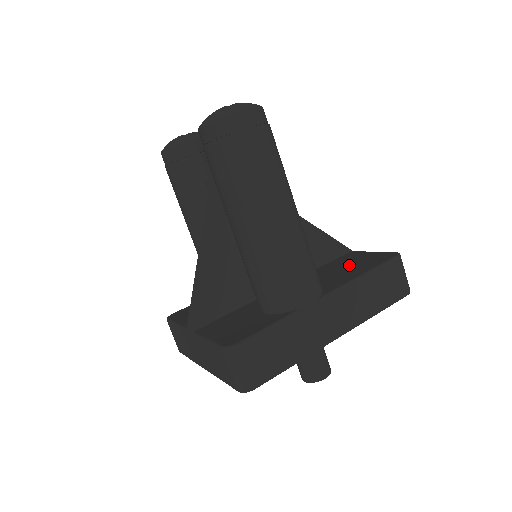
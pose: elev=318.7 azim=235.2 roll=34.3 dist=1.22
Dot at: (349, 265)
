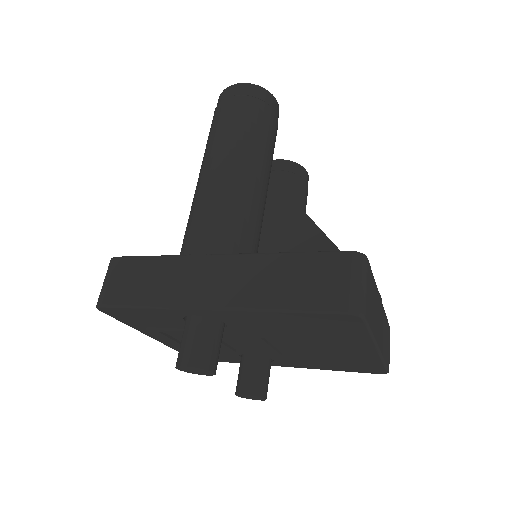
Dot at: occluded
